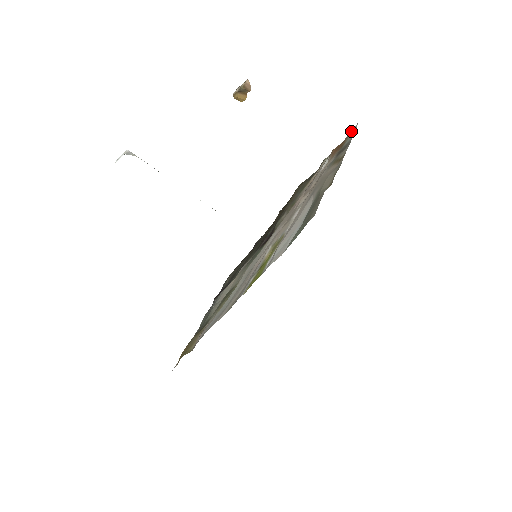
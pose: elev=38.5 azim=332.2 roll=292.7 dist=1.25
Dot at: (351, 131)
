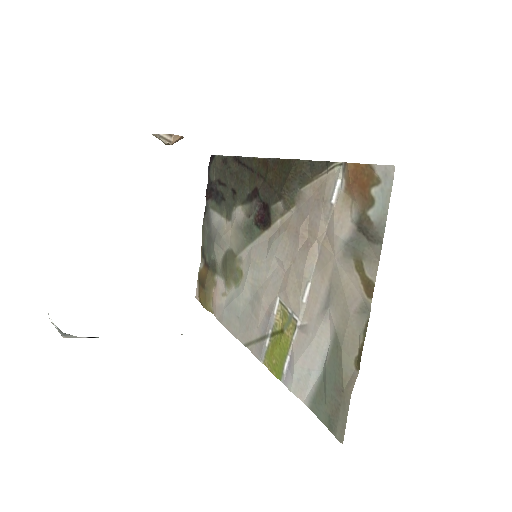
Dot at: (381, 171)
